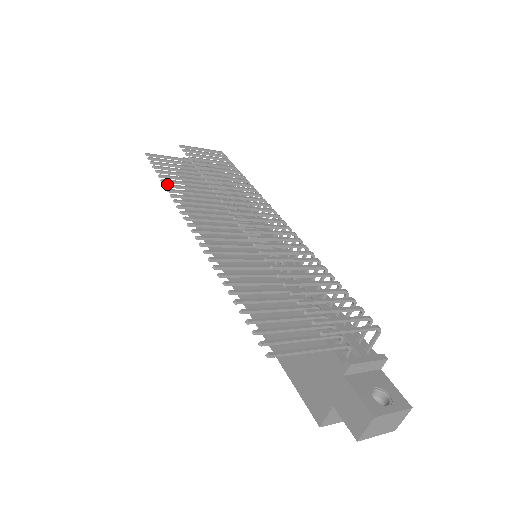
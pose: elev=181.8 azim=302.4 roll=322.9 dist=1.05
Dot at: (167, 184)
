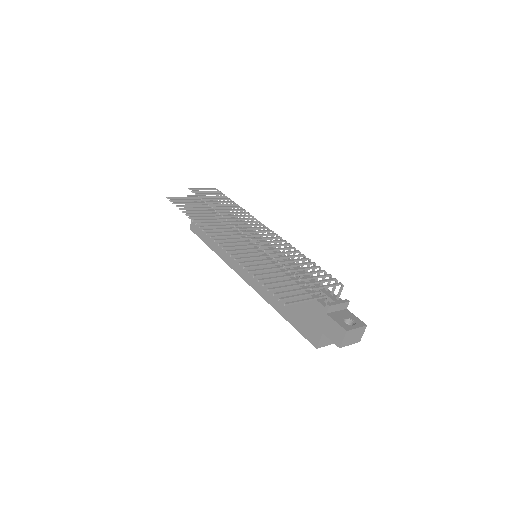
Dot at: (190, 216)
